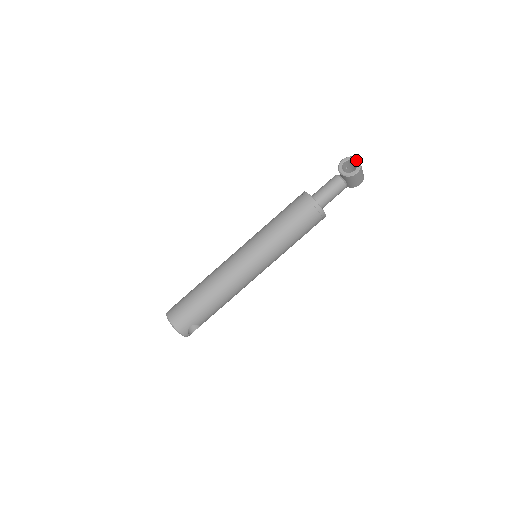
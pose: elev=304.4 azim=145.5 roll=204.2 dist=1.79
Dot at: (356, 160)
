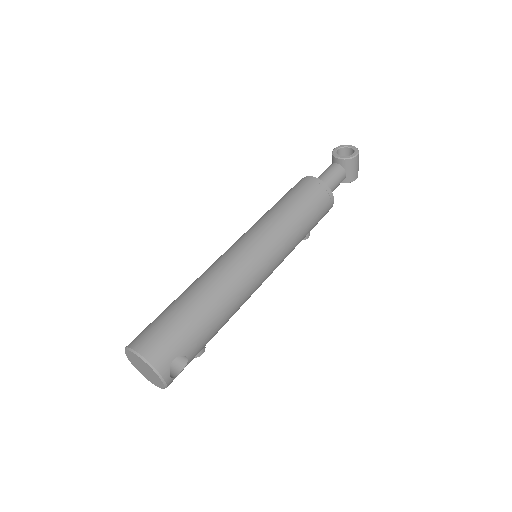
Dot at: (351, 146)
